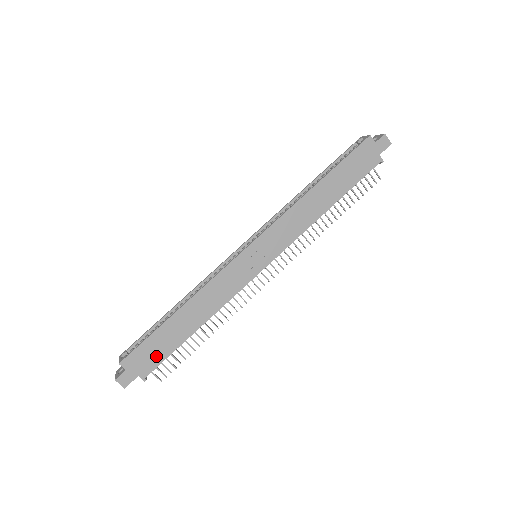
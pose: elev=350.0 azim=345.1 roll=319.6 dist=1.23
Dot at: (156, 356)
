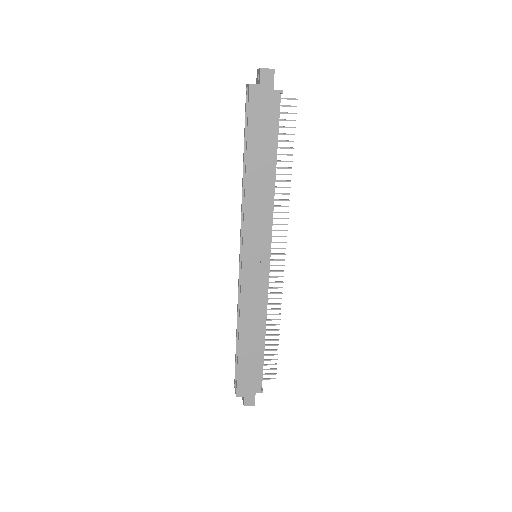
Dot at: (254, 374)
